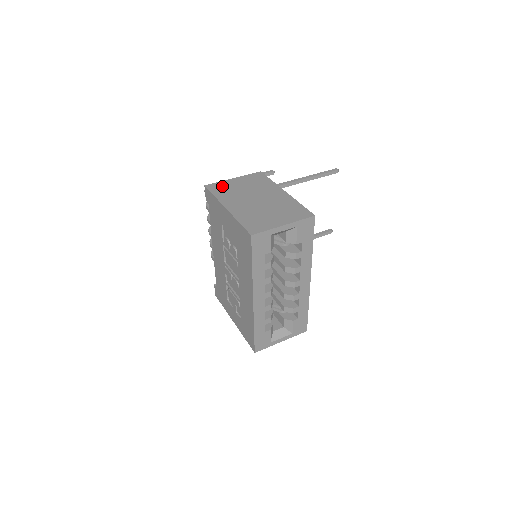
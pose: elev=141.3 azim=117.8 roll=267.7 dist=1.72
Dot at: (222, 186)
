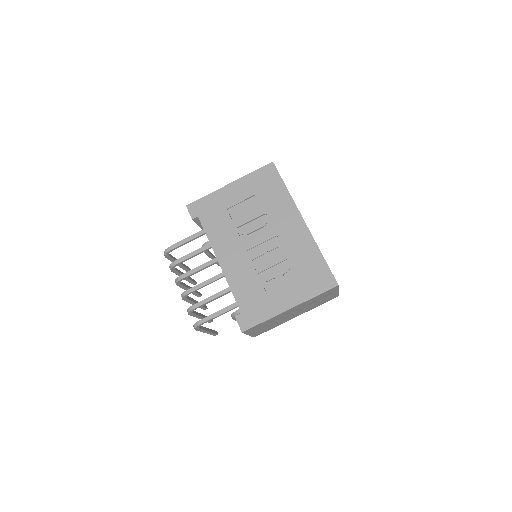
Dot at: occluded
